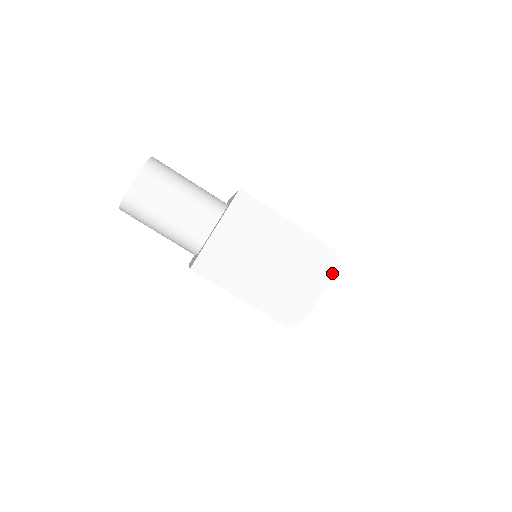
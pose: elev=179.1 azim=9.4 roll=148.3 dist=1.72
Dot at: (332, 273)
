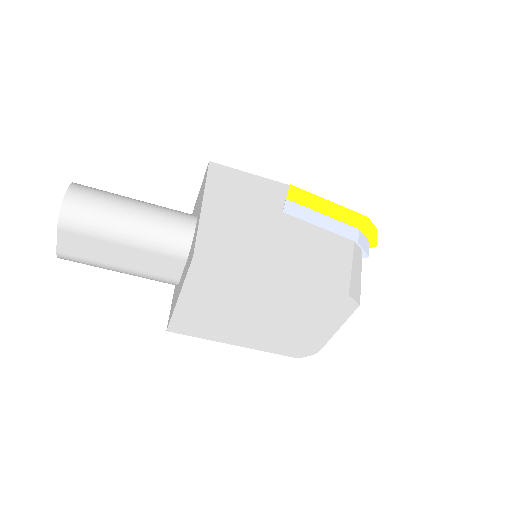
Dot at: (348, 315)
